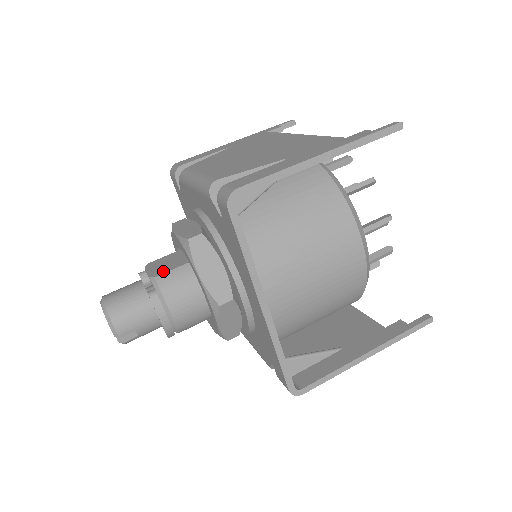
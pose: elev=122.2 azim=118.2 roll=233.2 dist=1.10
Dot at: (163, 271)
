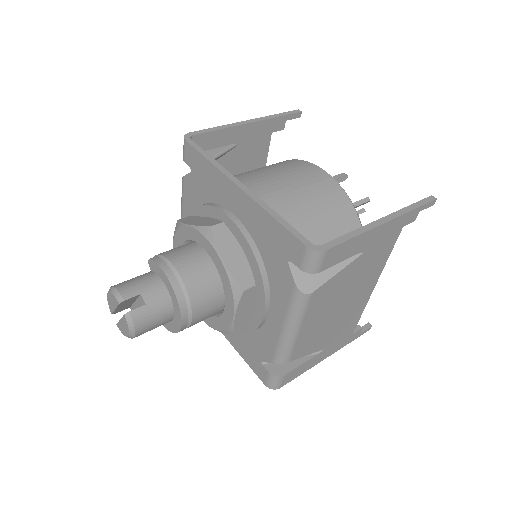
Dot at: occluded
